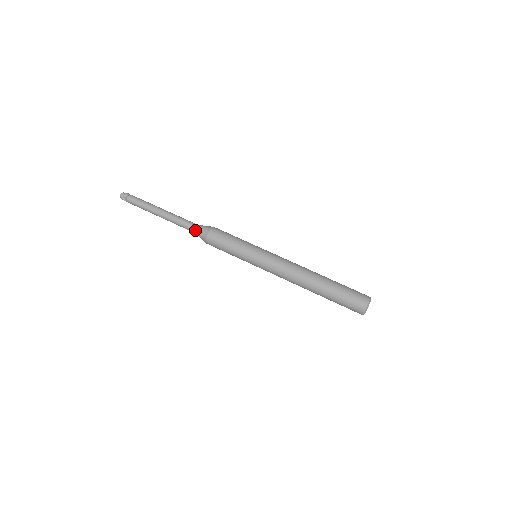
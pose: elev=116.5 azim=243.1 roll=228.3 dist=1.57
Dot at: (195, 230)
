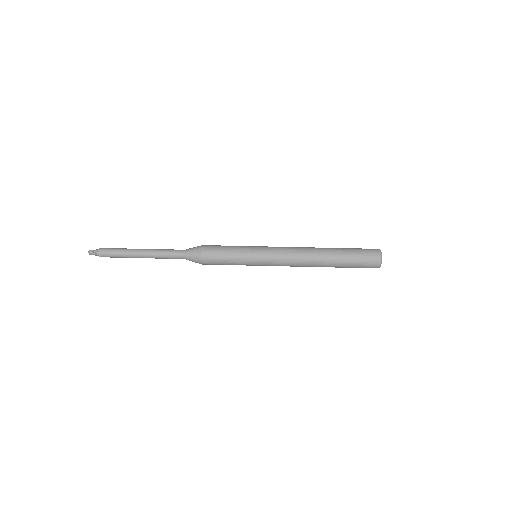
Dot at: (185, 251)
